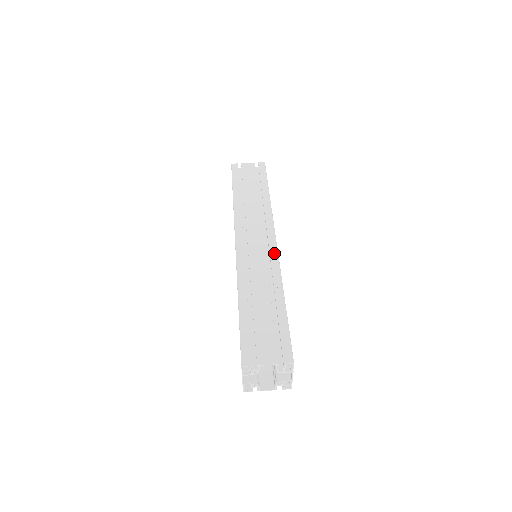
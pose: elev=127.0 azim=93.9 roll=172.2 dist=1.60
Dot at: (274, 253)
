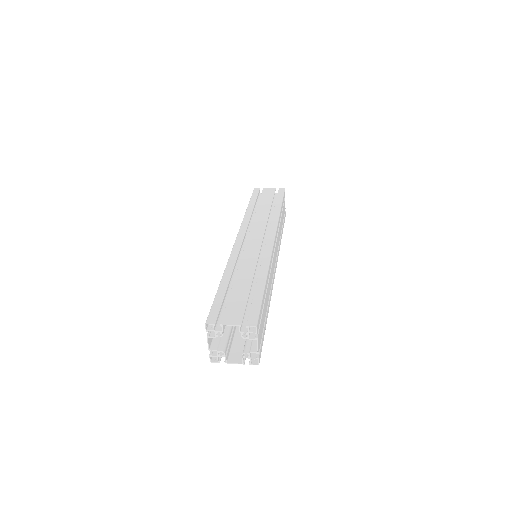
Dot at: (269, 248)
